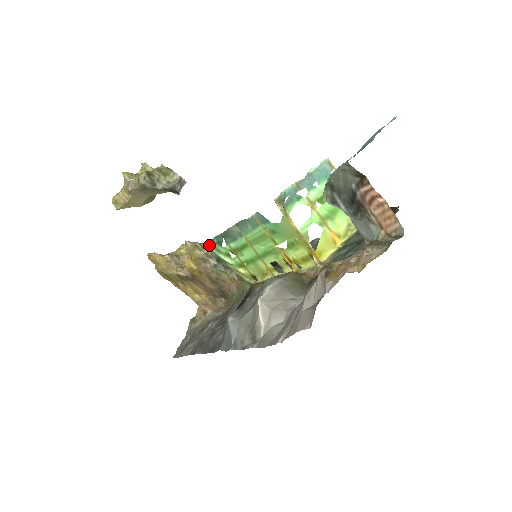
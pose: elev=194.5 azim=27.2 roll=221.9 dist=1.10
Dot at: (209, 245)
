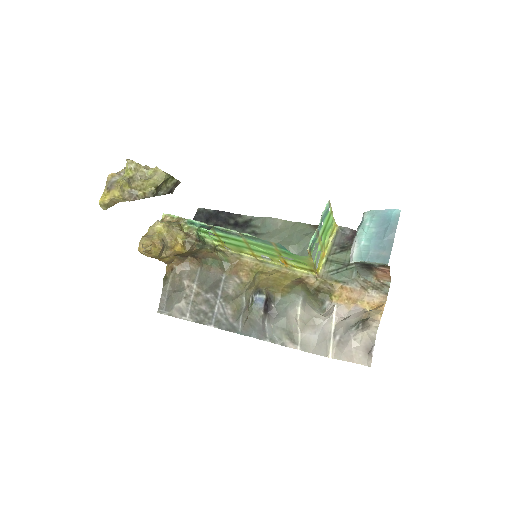
Dot at: (187, 224)
